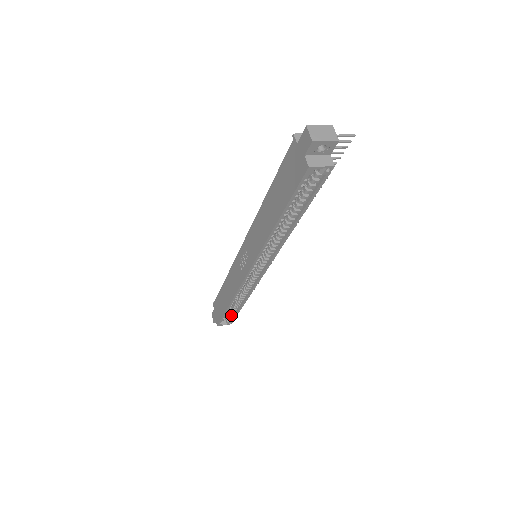
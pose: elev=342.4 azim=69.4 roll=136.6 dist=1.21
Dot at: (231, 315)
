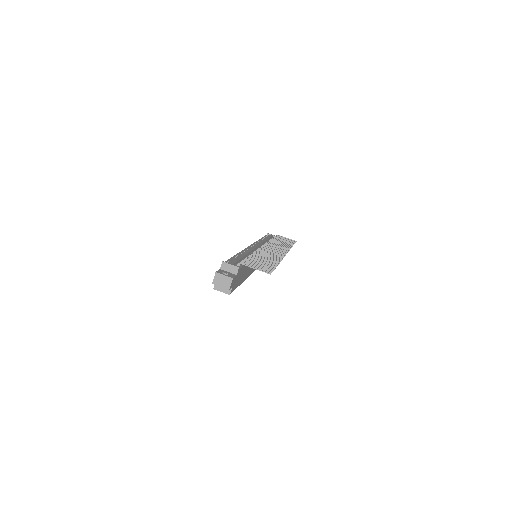
Dot at: occluded
